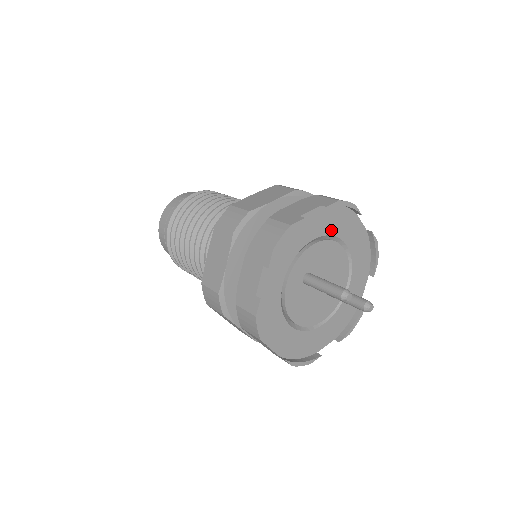
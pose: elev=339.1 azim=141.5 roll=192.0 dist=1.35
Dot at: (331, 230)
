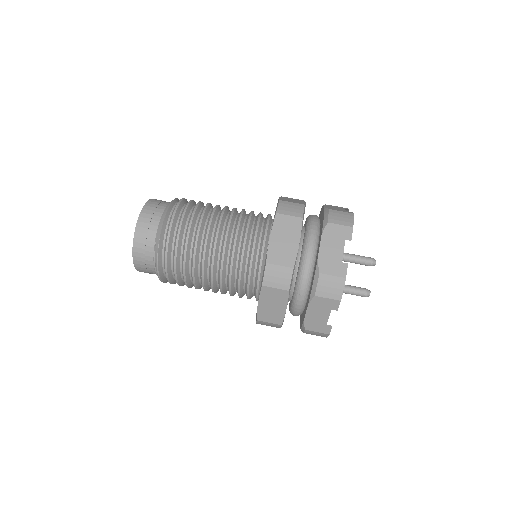
Dot at: occluded
